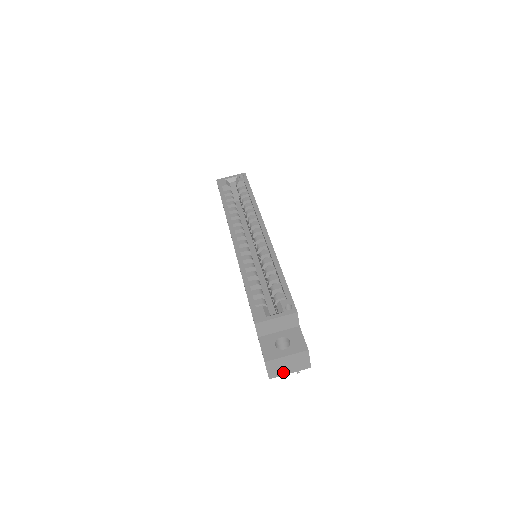
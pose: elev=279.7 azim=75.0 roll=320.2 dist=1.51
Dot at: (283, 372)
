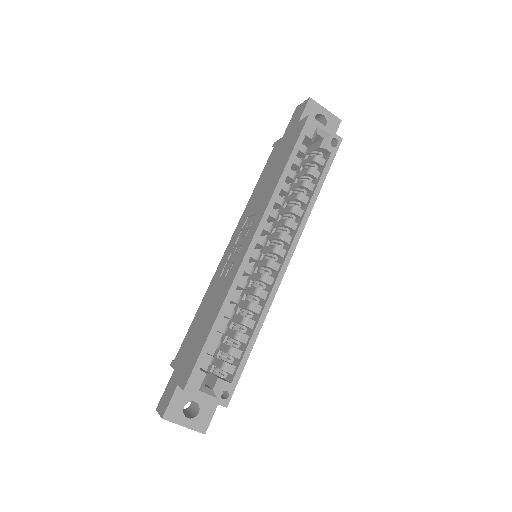
Dot at: occluded
